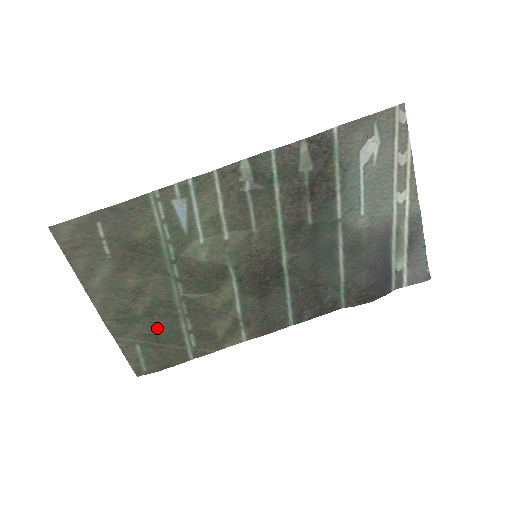
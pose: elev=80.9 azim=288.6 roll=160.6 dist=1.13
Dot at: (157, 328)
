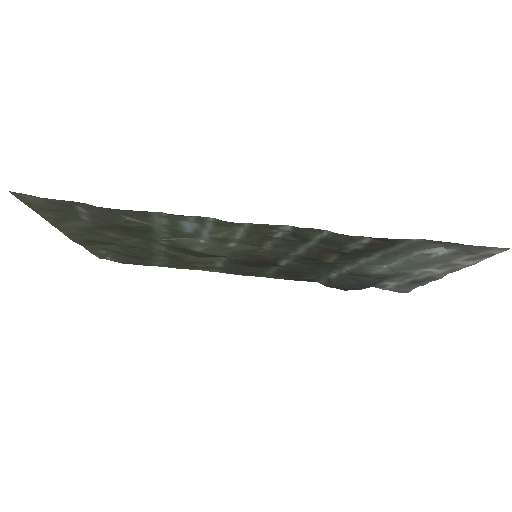
Dot at: (129, 253)
